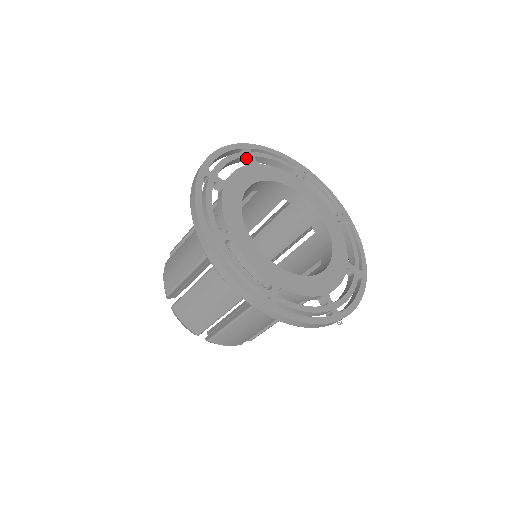
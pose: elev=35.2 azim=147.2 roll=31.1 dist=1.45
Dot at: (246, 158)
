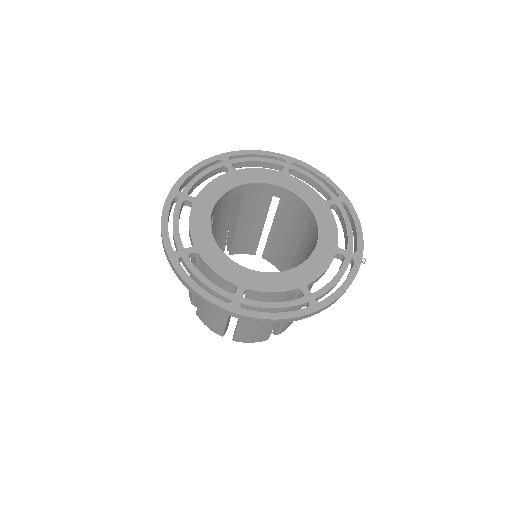
Dot at: (183, 203)
